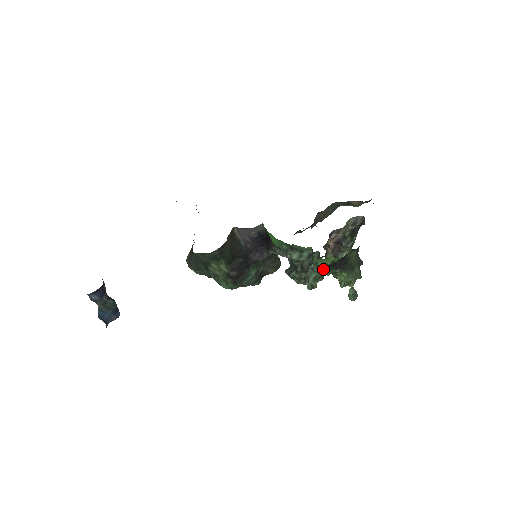
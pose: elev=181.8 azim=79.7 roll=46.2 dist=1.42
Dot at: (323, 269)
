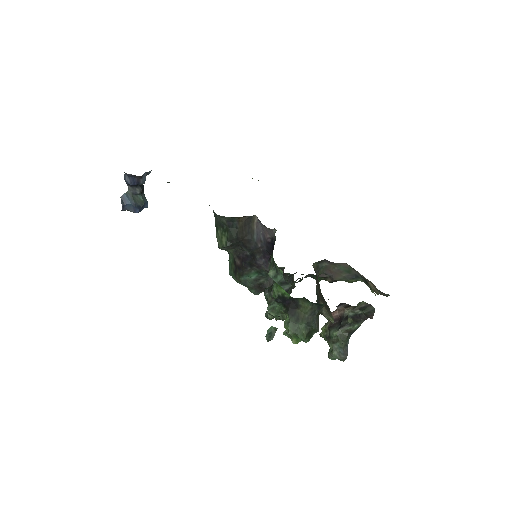
Dot at: (275, 297)
